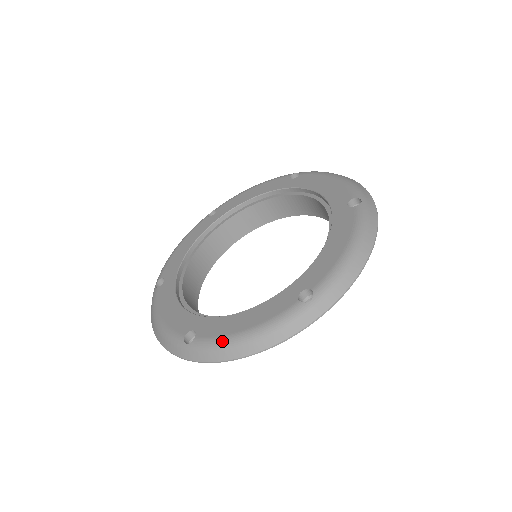
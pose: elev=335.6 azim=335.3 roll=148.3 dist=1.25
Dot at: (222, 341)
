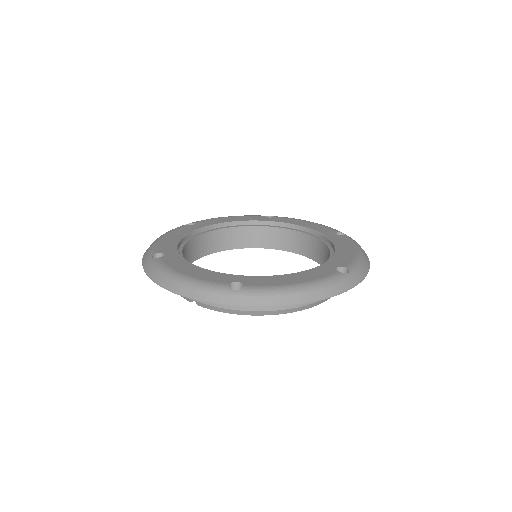
Dot at: (278, 288)
